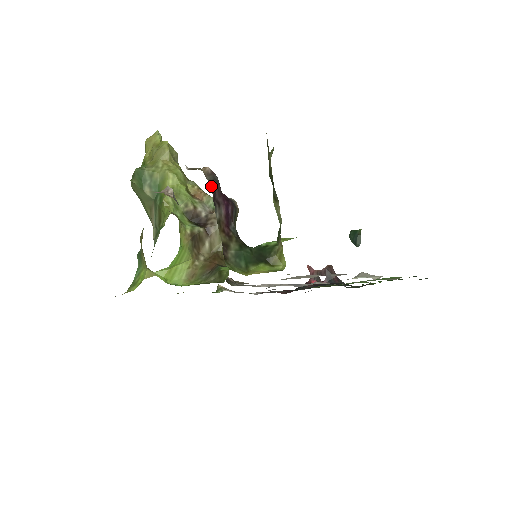
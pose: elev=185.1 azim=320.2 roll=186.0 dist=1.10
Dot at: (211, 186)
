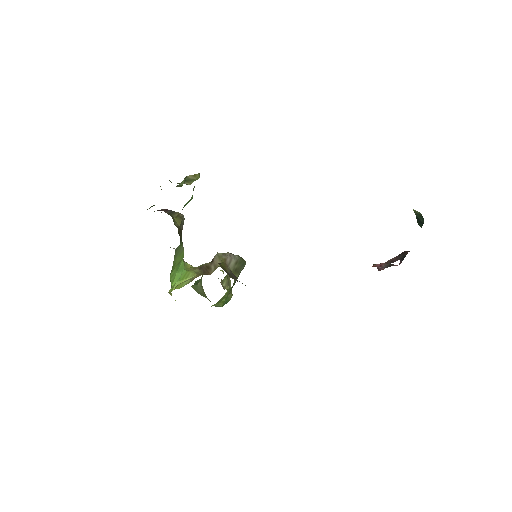
Dot at: occluded
